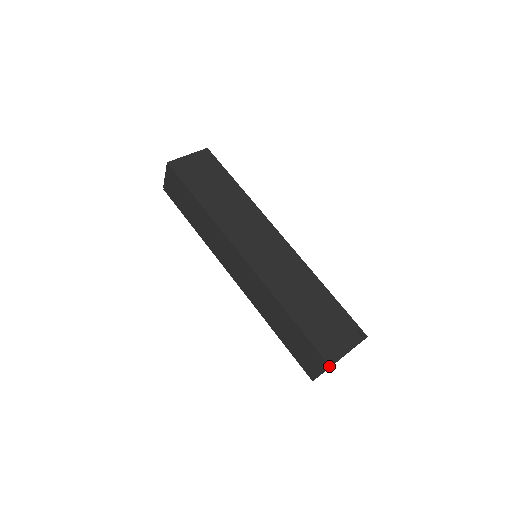
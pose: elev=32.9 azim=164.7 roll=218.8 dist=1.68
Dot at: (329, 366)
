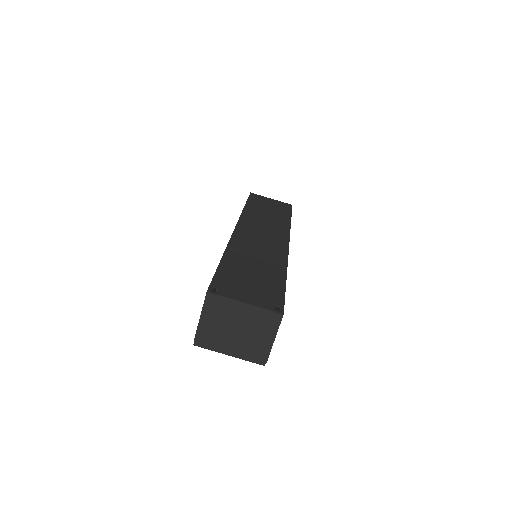
Dot at: (207, 292)
